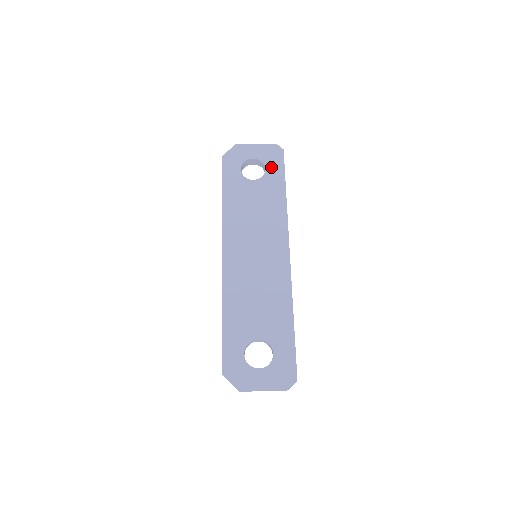
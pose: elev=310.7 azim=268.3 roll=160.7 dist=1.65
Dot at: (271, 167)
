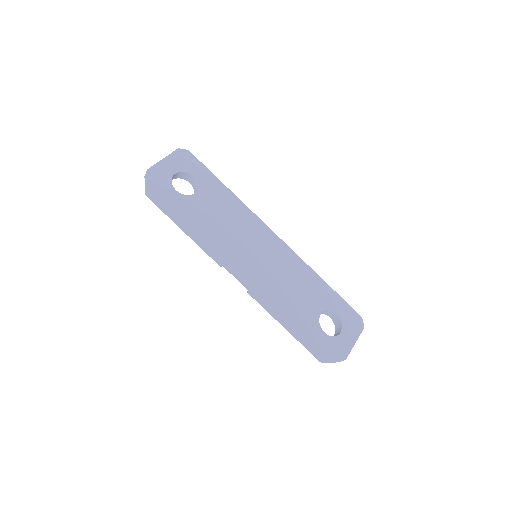
Dot at: (196, 172)
